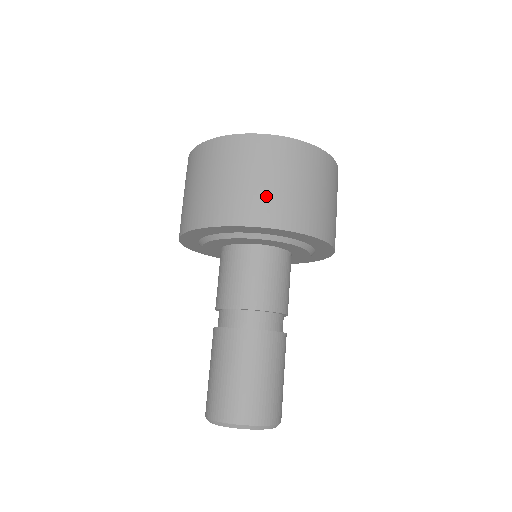
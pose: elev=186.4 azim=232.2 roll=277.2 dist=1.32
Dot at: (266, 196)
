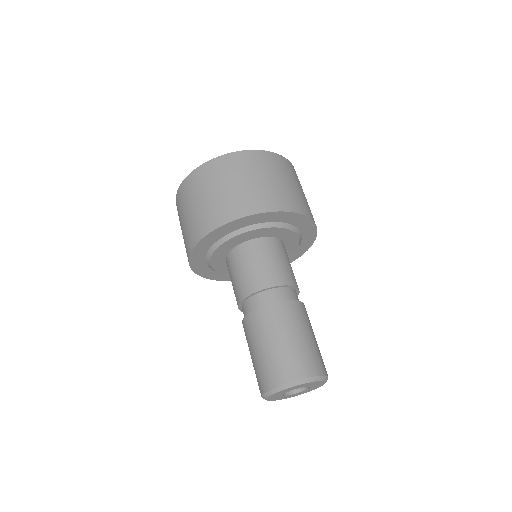
Dot at: (255, 191)
